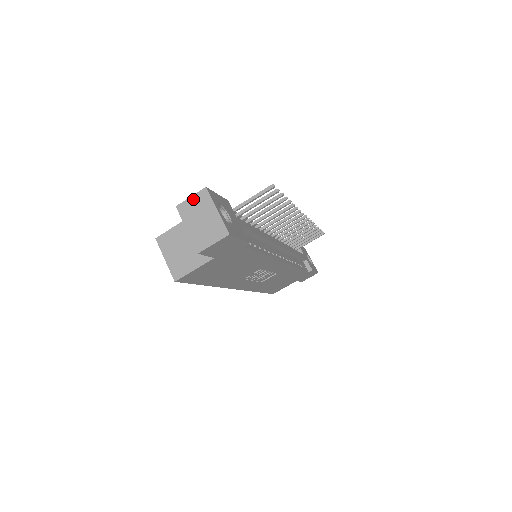
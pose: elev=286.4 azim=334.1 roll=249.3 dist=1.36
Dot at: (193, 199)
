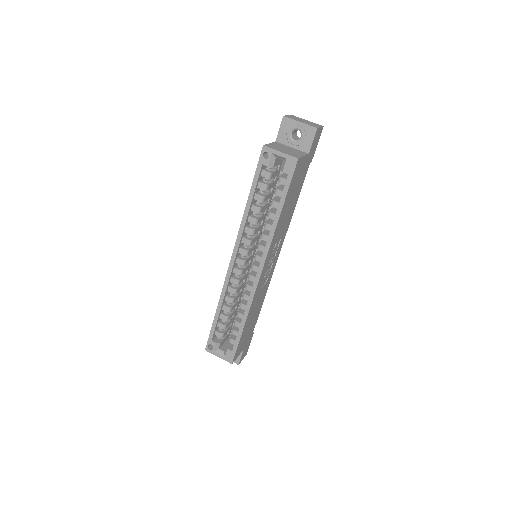
Dot at: (290, 116)
